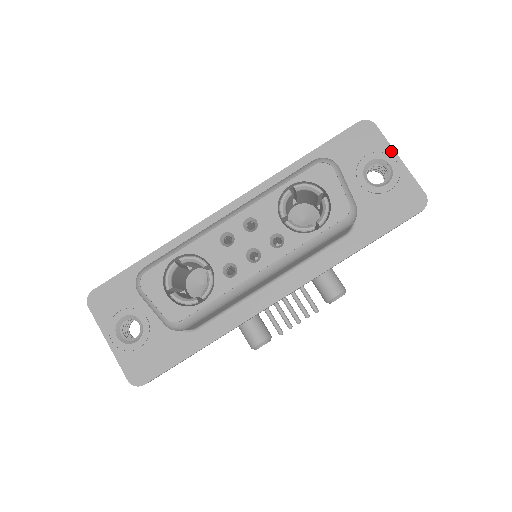
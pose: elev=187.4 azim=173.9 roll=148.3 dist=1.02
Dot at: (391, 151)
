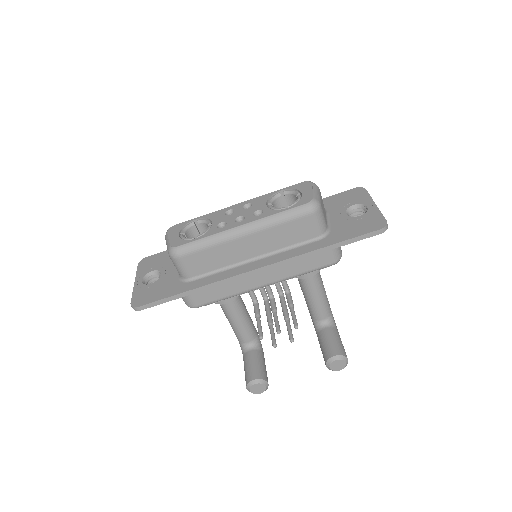
Dot at: (371, 200)
